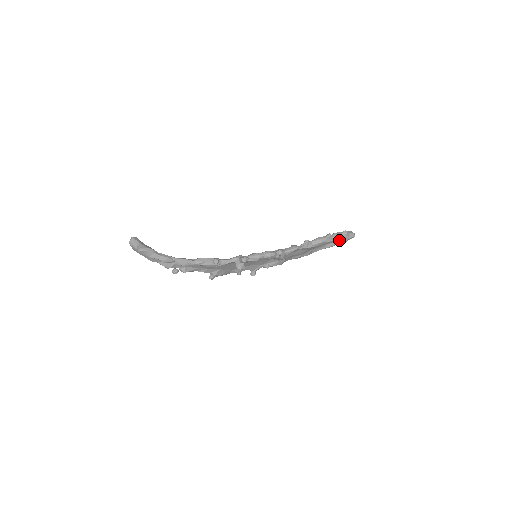
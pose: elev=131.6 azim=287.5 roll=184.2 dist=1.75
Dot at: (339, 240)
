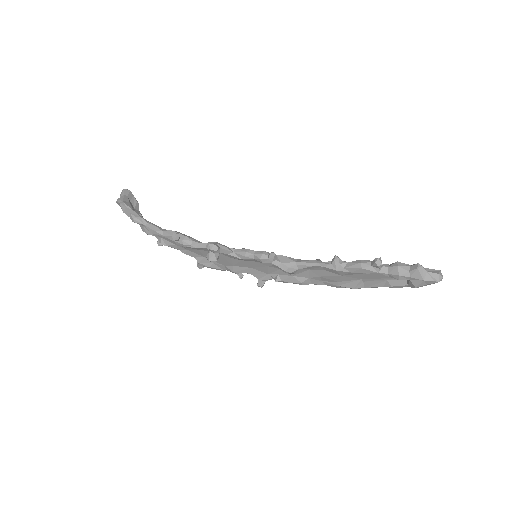
Dot at: (400, 276)
